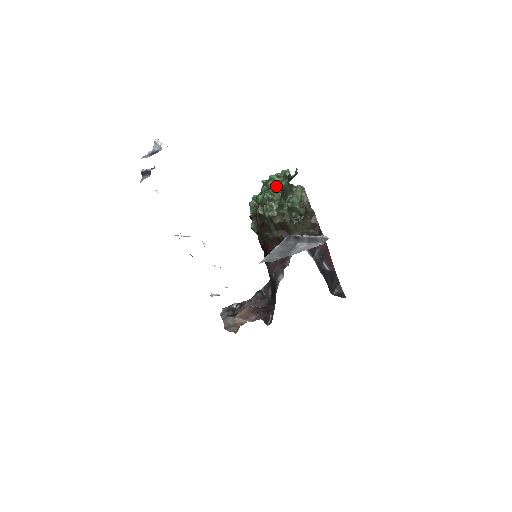
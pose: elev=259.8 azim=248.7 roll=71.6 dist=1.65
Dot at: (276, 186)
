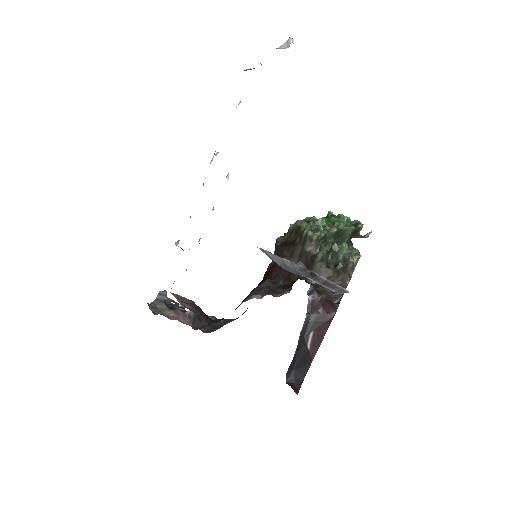
Dot at: (339, 222)
